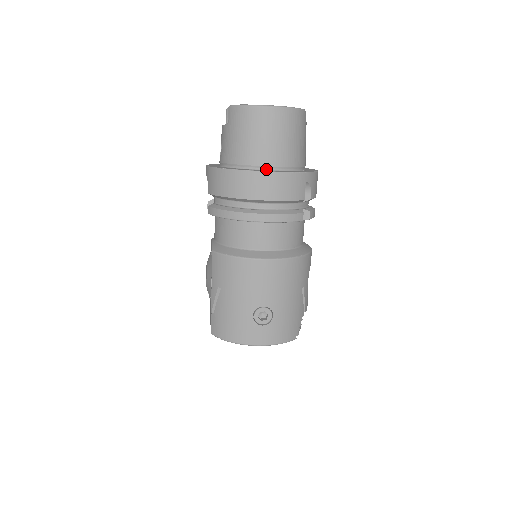
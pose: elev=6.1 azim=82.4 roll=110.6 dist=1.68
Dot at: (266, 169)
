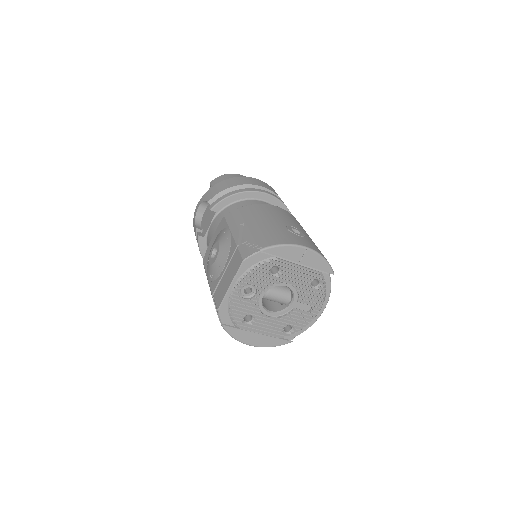
Dot at: occluded
